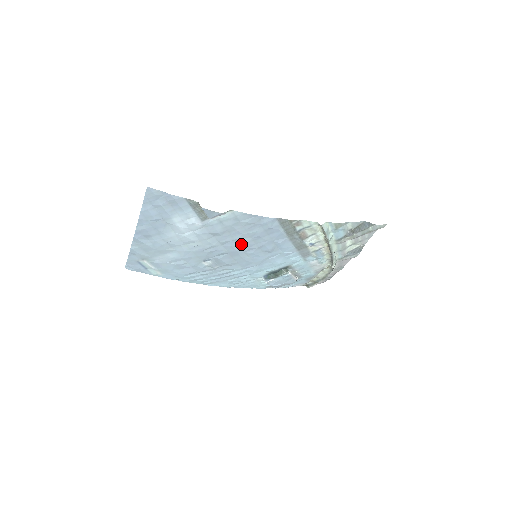
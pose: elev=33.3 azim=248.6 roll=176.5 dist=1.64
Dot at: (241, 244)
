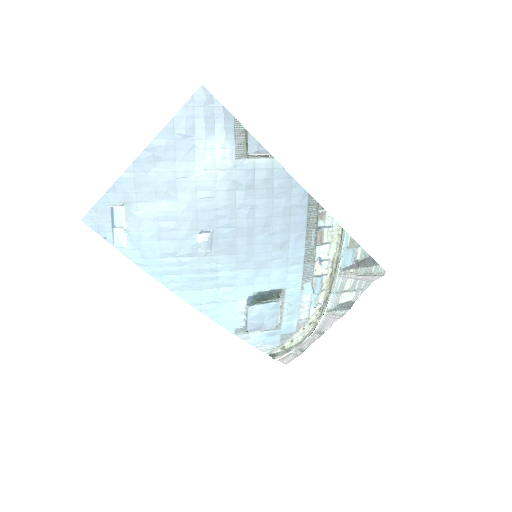
Dot at: (257, 217)
